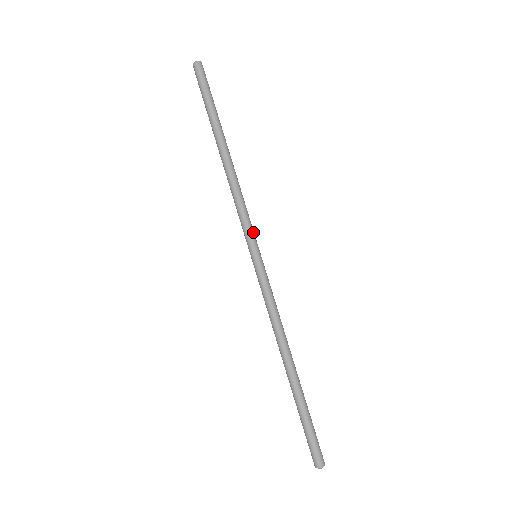
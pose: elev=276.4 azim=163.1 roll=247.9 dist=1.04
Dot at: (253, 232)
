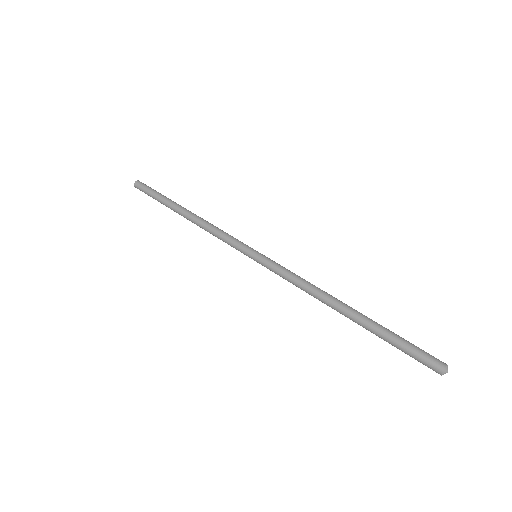
Dot at: (243, 244)
